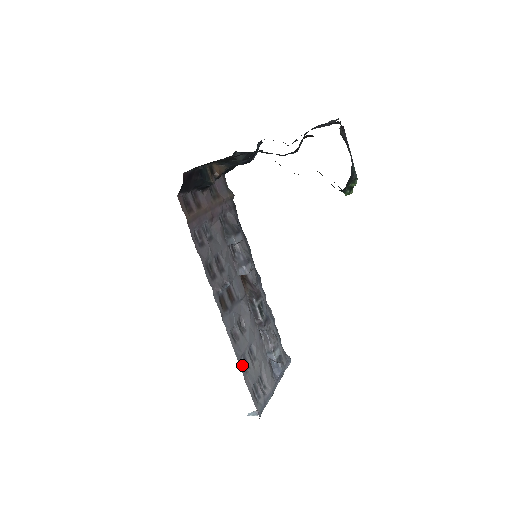
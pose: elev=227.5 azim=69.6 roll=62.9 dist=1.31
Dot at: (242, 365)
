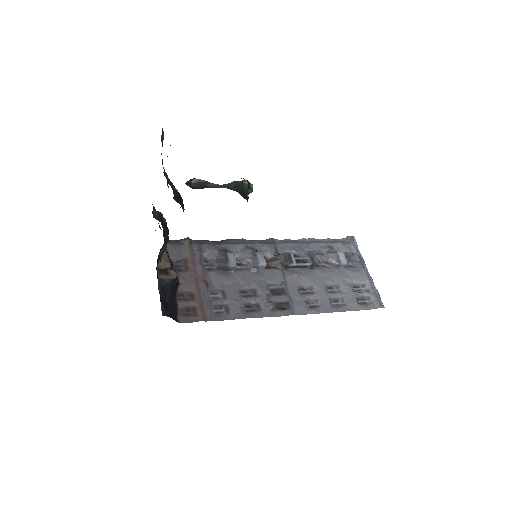
Dot at: (338, 307)
